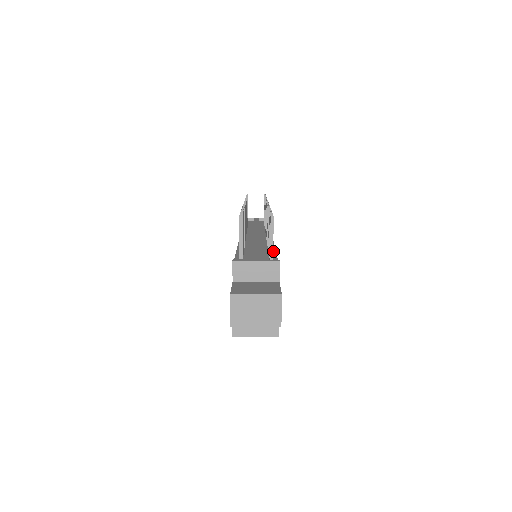
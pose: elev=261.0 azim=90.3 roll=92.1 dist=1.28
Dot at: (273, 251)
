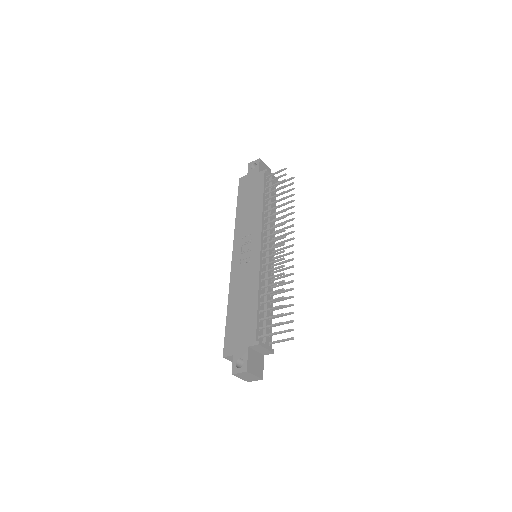
Dot at: occluded
